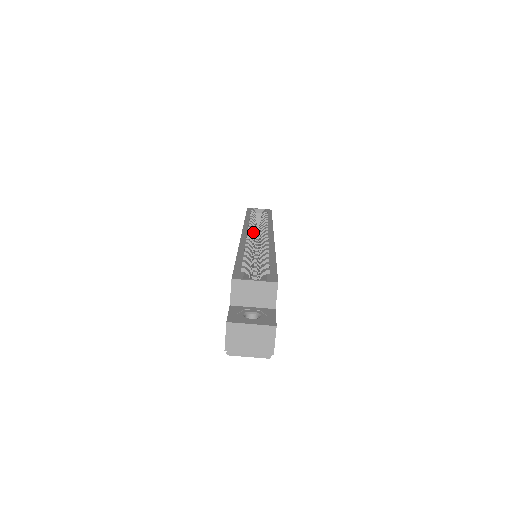
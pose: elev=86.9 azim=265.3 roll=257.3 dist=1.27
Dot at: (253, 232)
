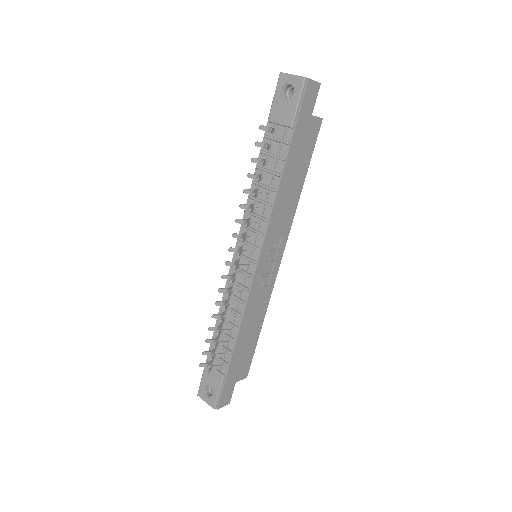
Dot at: occluded
